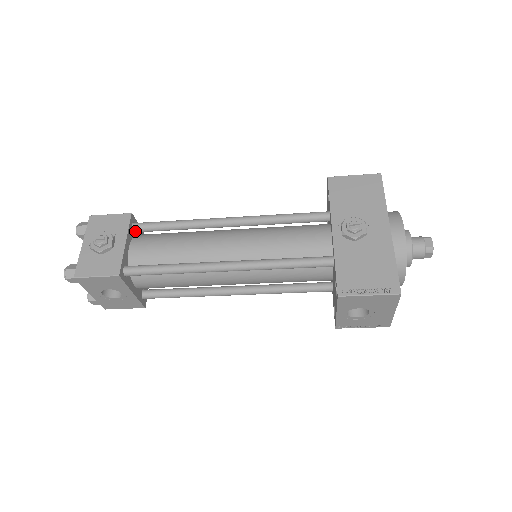
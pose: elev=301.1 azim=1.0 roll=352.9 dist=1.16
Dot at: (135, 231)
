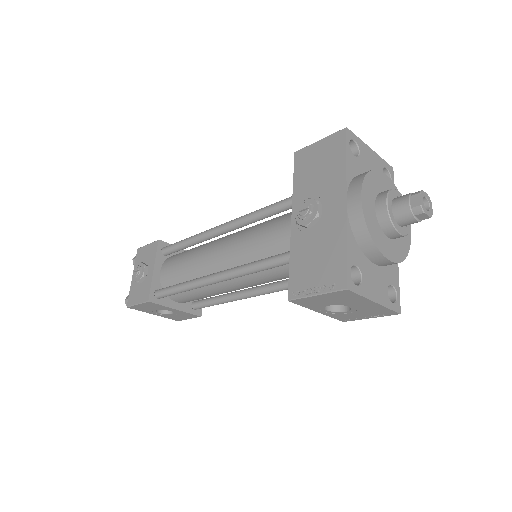
Dot at: (165, 255)
